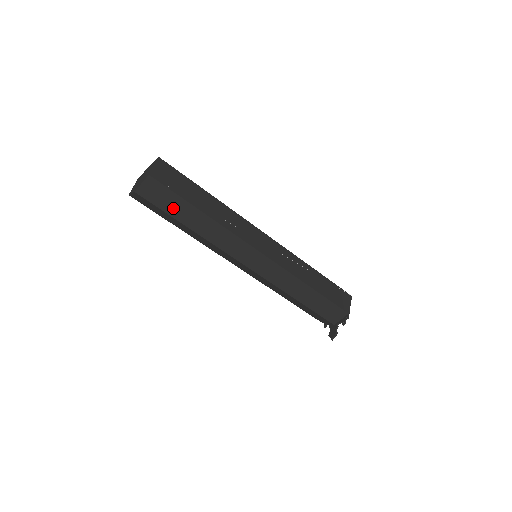
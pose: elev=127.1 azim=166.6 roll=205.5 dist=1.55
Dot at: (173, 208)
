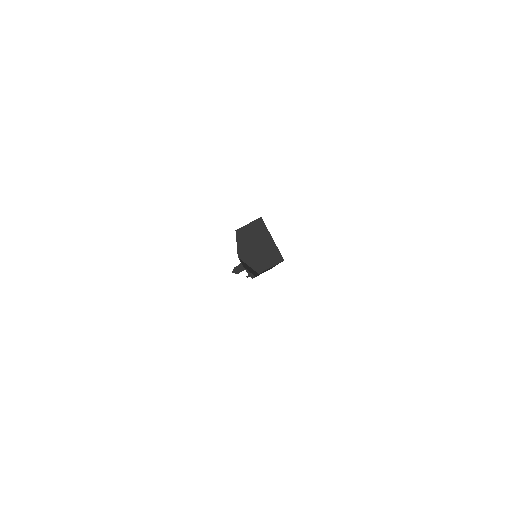
Dot at: occluded
